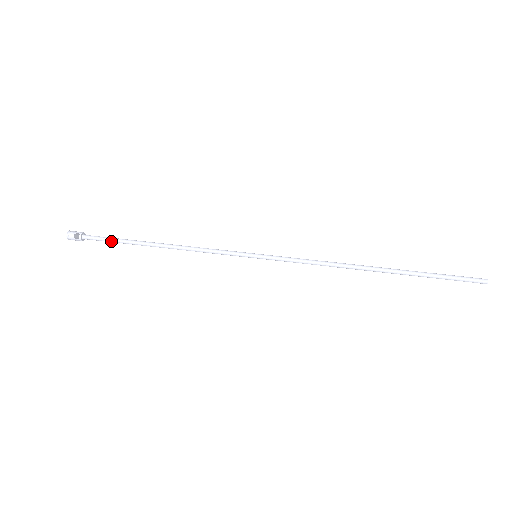
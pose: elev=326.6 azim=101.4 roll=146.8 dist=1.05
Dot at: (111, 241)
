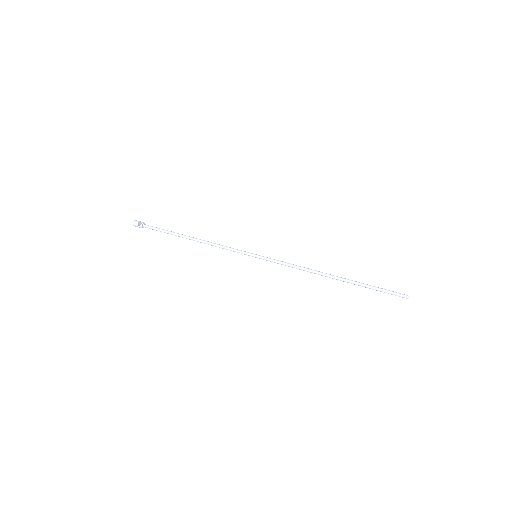
Dot at: (161, 231)
